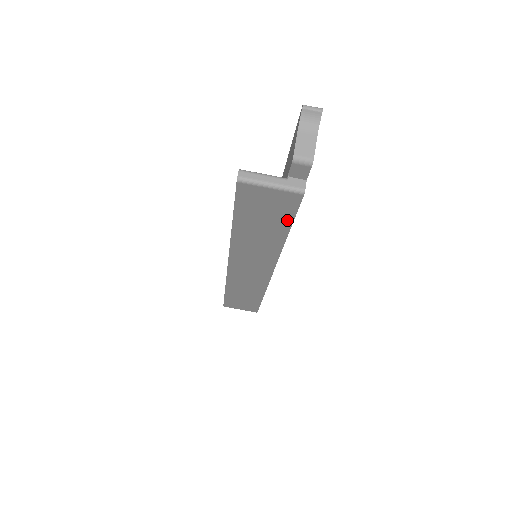
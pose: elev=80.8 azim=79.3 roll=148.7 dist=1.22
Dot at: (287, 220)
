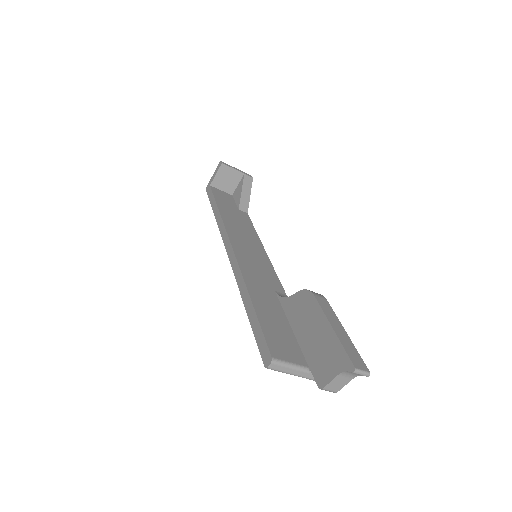
Dot at: occluded
